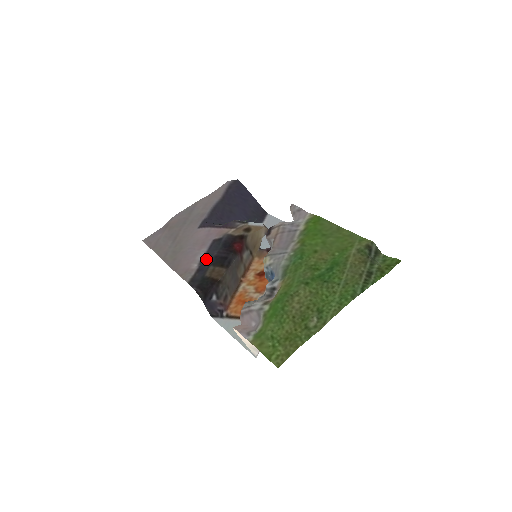
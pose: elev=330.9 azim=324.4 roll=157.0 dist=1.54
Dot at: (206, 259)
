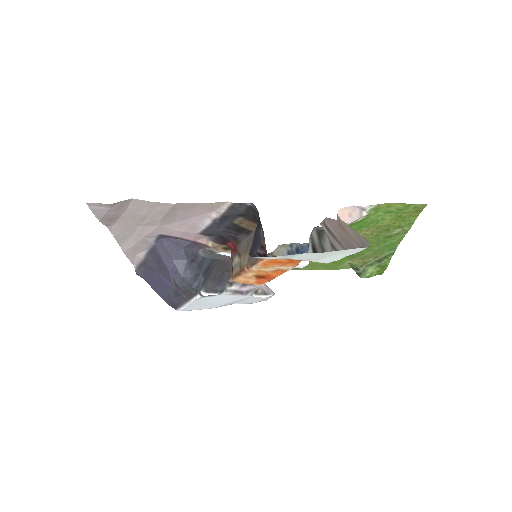
Dot at: (217, 224)
